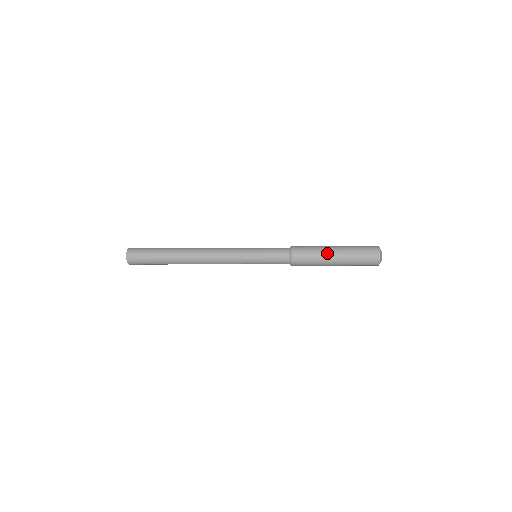
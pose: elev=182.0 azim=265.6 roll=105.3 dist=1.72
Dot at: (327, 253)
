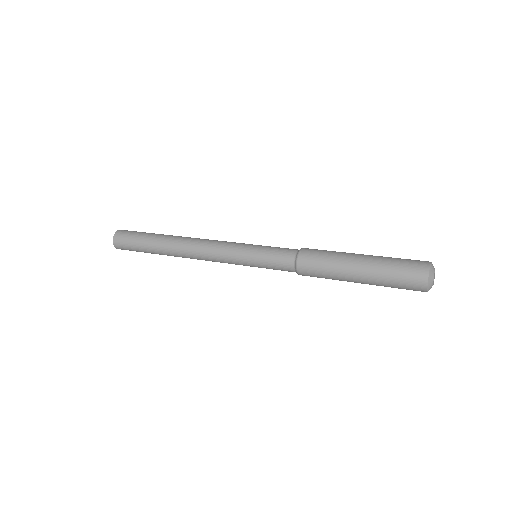
Dot at: (346, 270)
